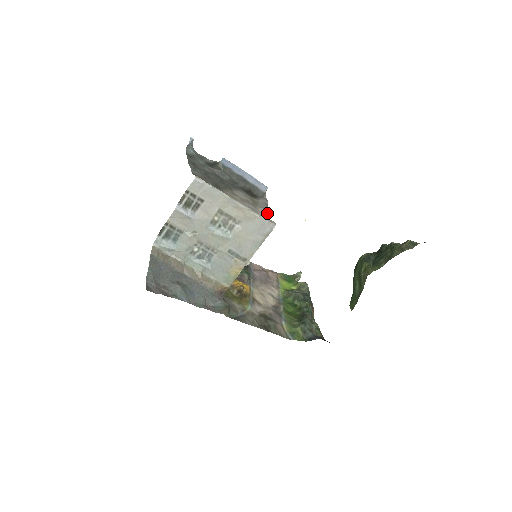
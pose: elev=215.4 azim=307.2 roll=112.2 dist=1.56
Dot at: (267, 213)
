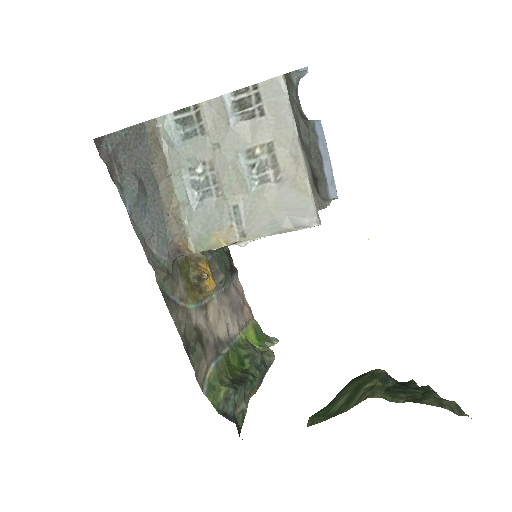
Dot at: (319, 207)
